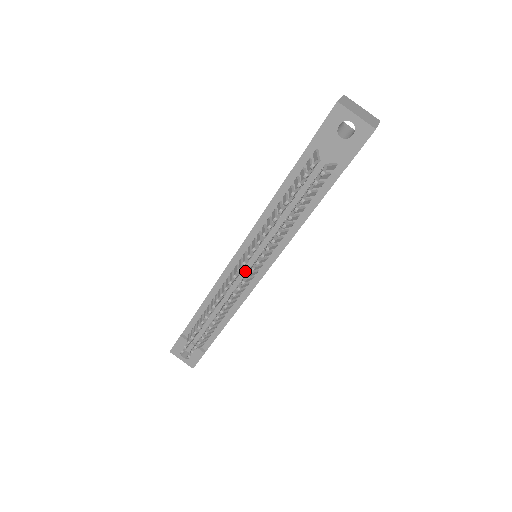
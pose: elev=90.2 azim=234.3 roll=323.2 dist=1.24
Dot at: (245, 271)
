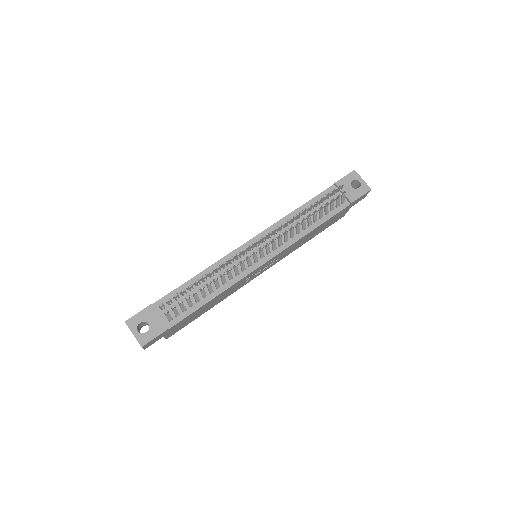
Dot at: (252, 255)
